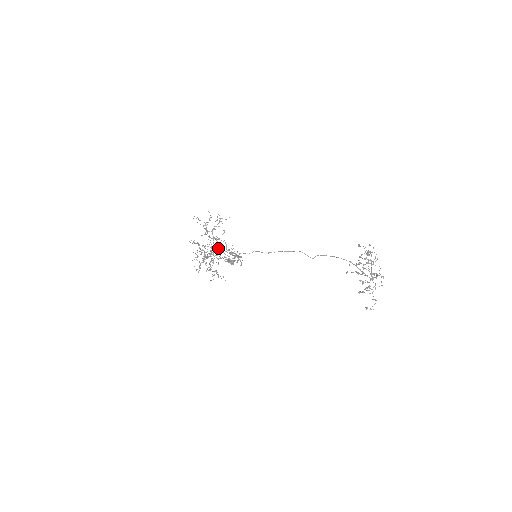
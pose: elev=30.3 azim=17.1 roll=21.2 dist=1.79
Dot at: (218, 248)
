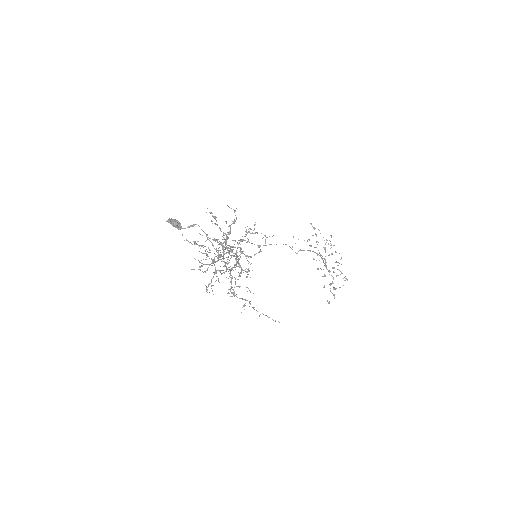
Dot at: (223, 250)
